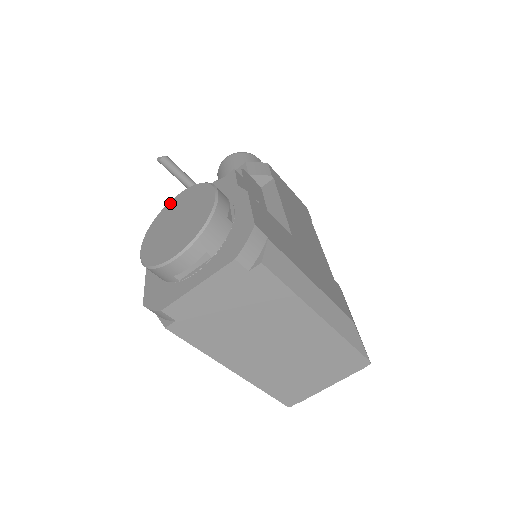
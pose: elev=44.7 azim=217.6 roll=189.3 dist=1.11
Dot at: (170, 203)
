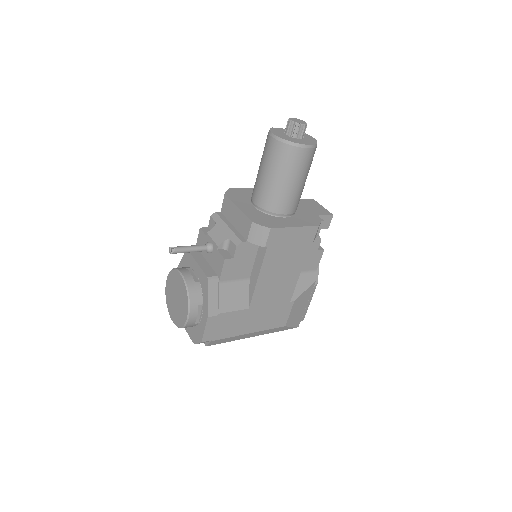
Dot at: (178, 274)
